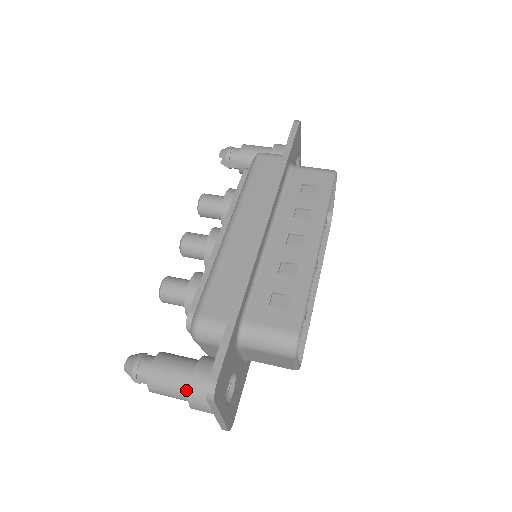
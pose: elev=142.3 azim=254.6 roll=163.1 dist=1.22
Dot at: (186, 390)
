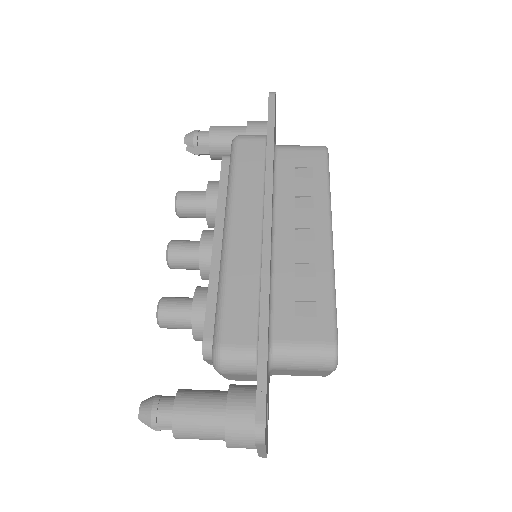
Dot at: (220, 431)
